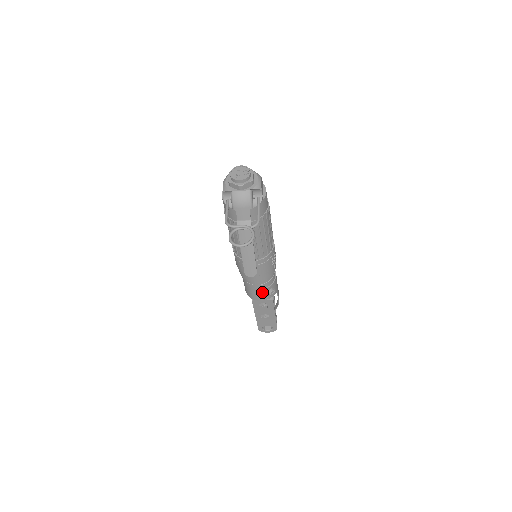
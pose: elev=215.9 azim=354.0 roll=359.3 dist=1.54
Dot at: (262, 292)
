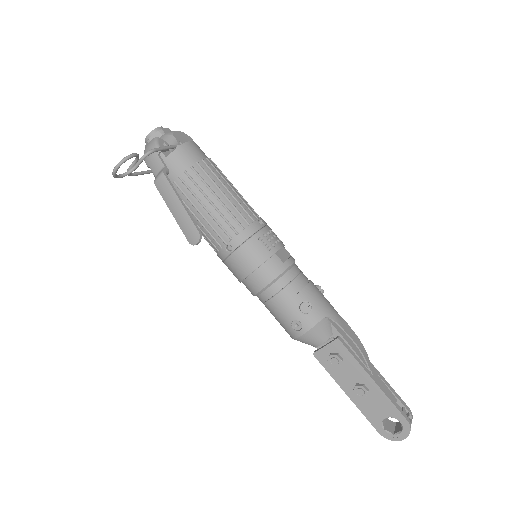
Dot at: (290, 312)
